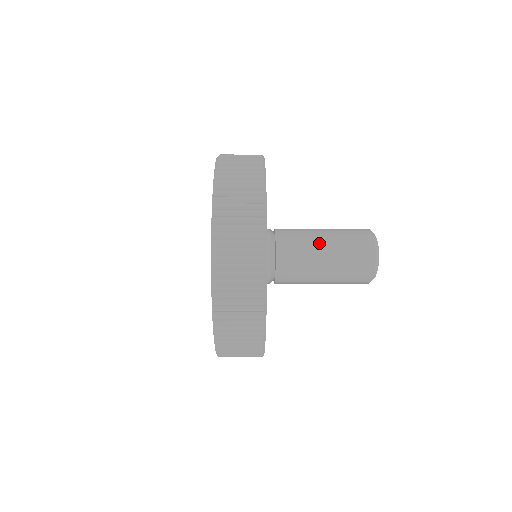
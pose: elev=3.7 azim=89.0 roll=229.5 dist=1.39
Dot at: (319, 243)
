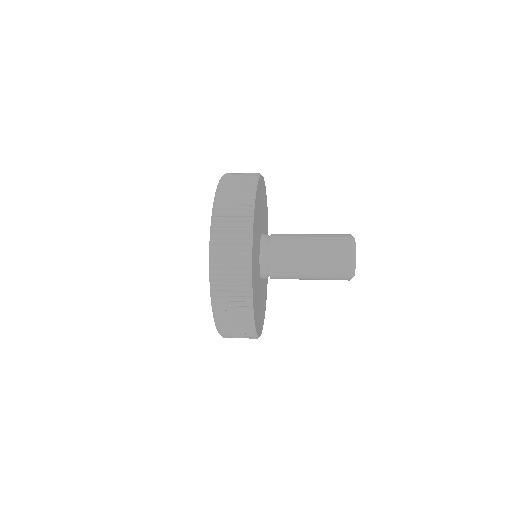
Dot at: (305, 268)
